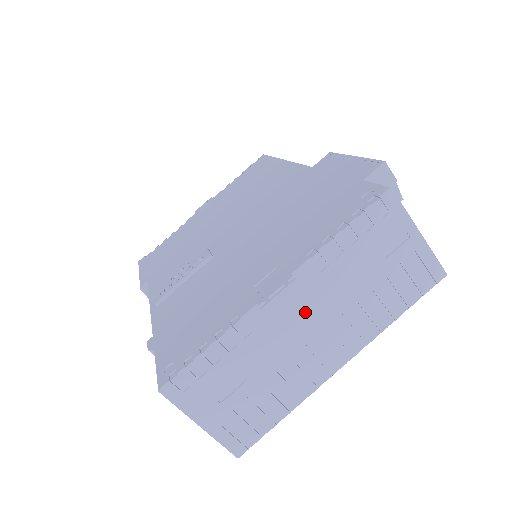
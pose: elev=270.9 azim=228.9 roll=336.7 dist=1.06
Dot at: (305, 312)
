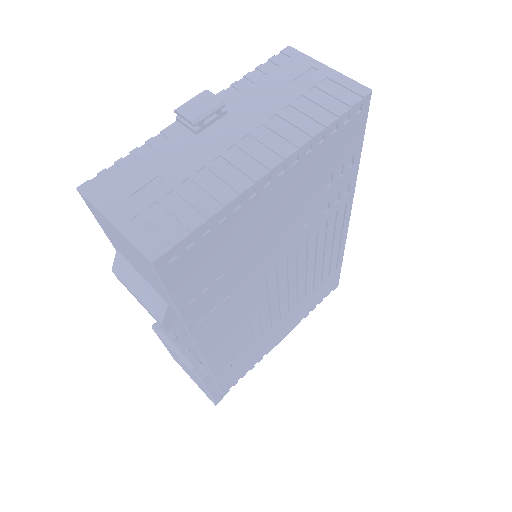
Dot at: (223, 124)
